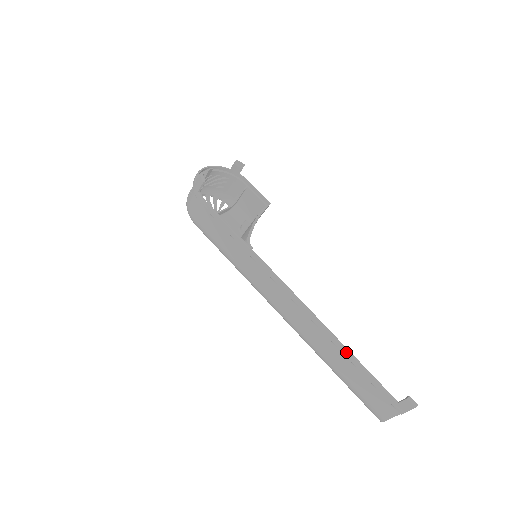
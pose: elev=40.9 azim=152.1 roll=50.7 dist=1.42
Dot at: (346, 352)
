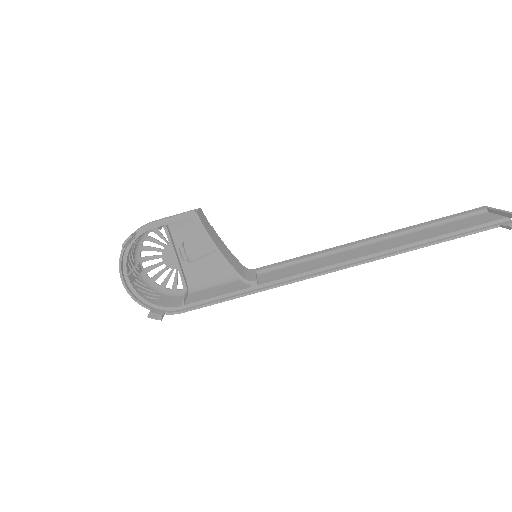
Dot at: occluded
